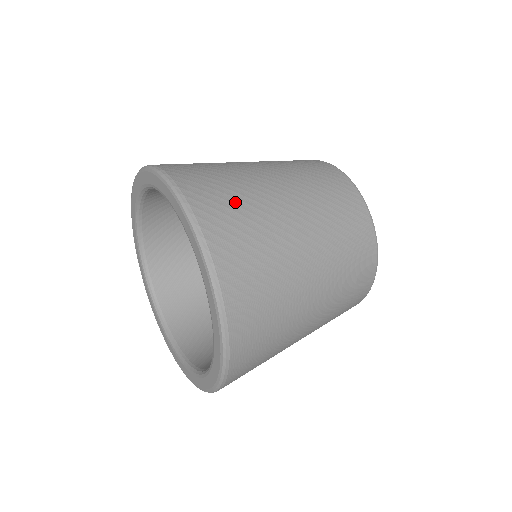
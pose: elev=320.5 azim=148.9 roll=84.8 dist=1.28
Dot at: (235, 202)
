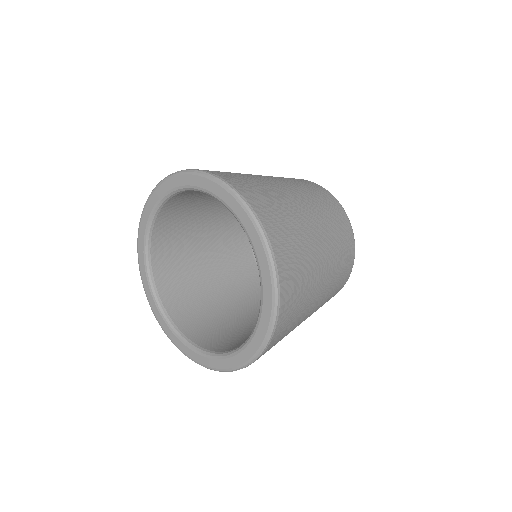
Dot at: occluded
